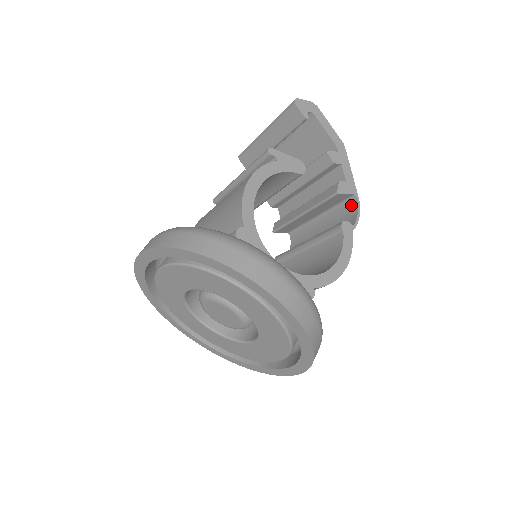
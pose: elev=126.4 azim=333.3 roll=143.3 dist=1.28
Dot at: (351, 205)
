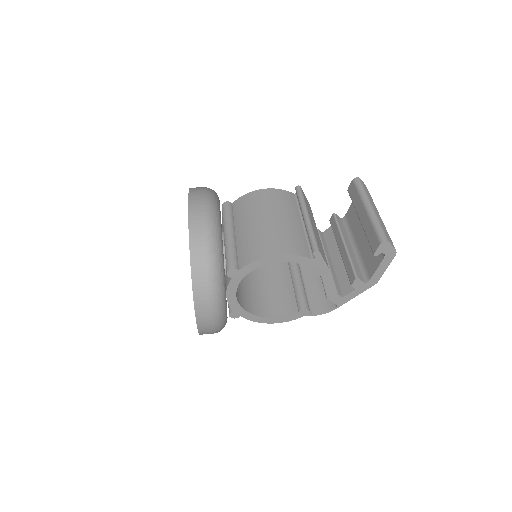
Dot at: (331, 303)
